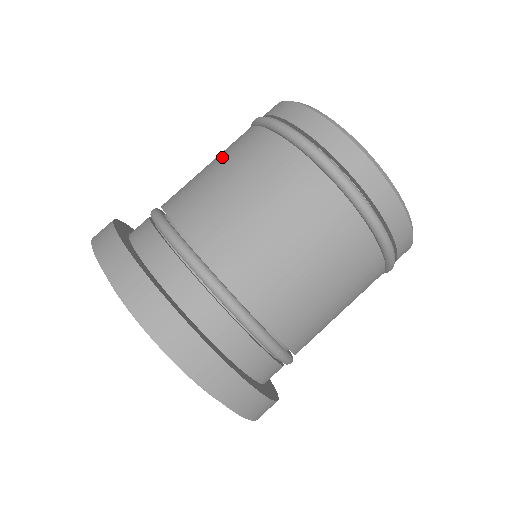
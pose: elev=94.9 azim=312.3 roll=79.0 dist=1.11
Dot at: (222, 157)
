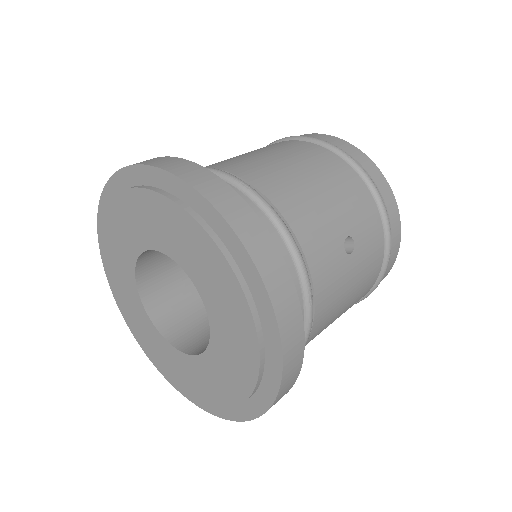
Dot at: occluded
